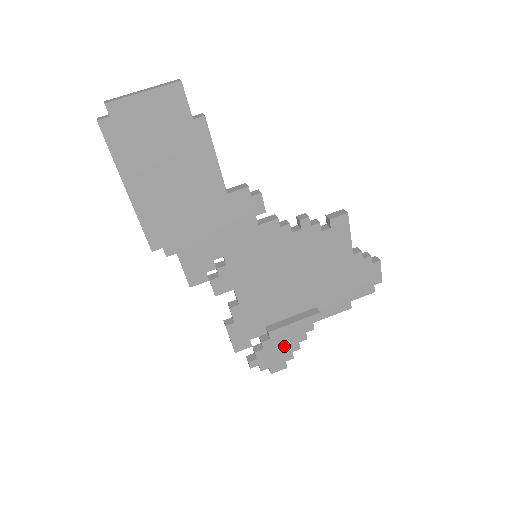
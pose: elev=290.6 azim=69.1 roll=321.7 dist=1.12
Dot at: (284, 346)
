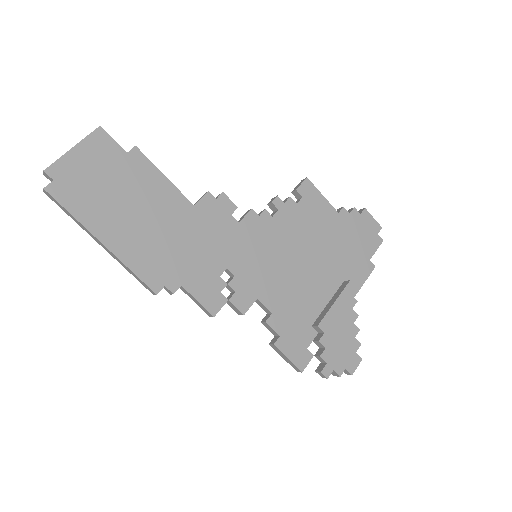
Dot at: (342, 335)
